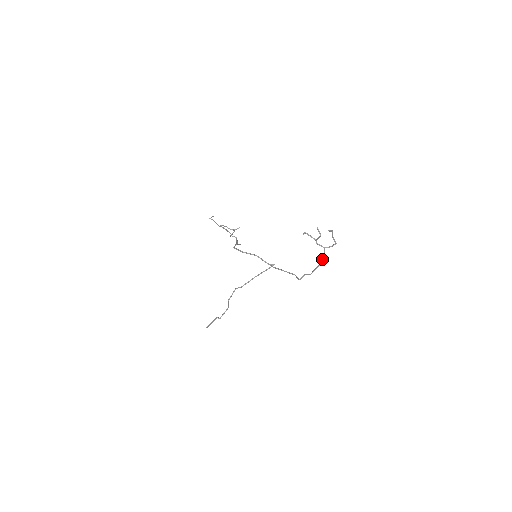
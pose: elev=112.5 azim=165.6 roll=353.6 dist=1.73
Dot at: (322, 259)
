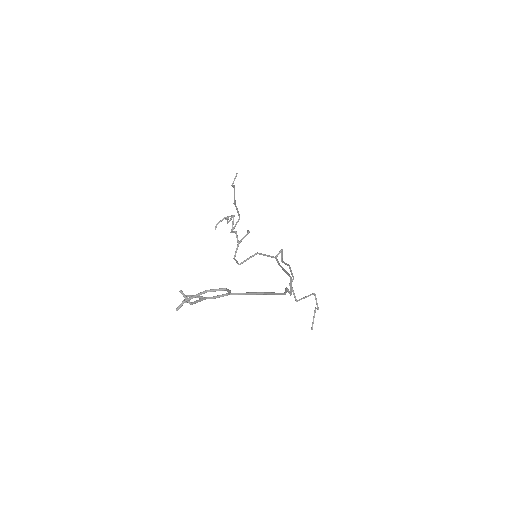
Dot at: (254, 294)
